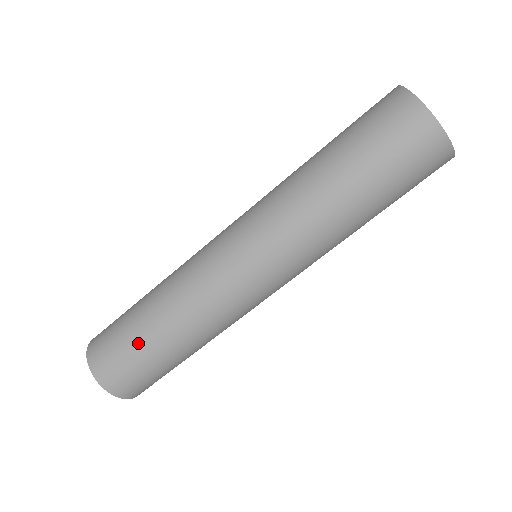
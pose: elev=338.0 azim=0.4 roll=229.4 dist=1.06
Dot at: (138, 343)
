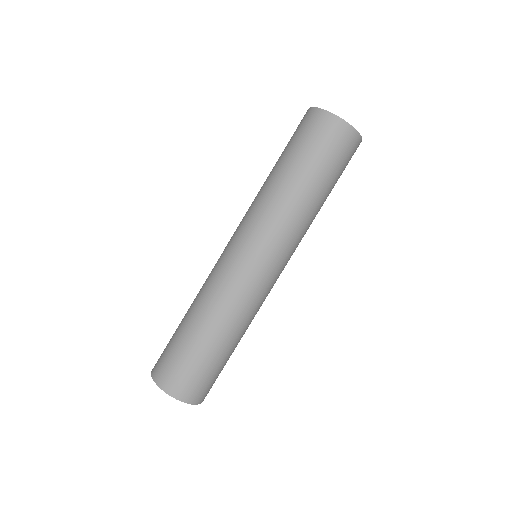
Dot at: (177, 335)
